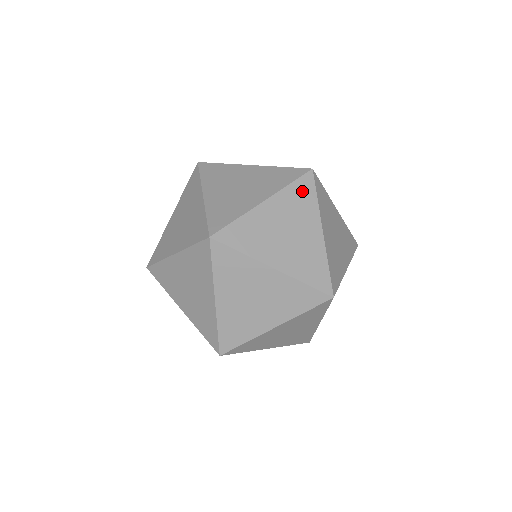
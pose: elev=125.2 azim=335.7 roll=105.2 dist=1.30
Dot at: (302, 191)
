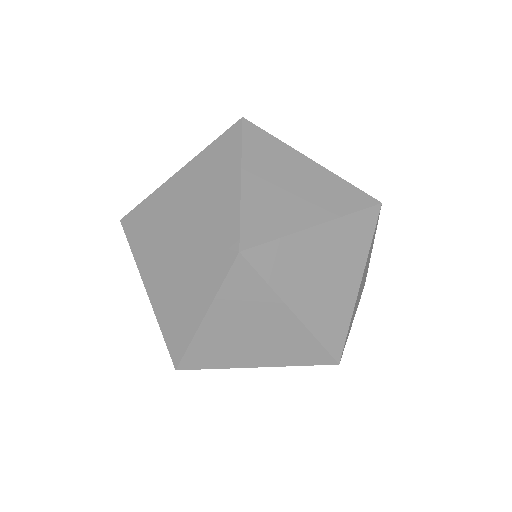
Dot at: occluded
